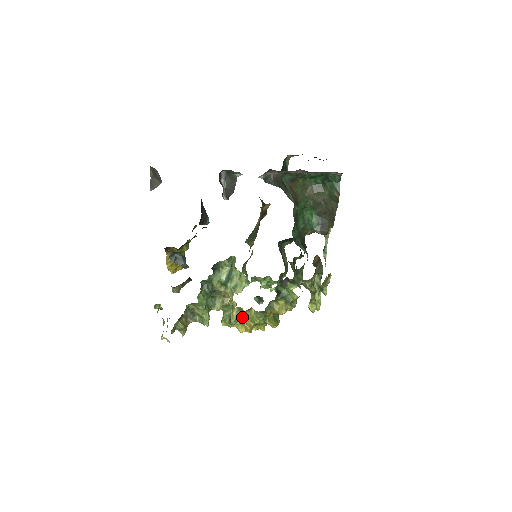
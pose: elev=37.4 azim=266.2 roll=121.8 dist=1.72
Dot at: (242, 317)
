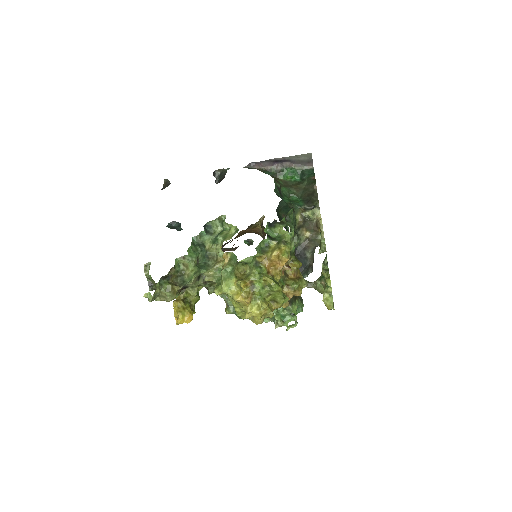
Dot at: (235, 276)
